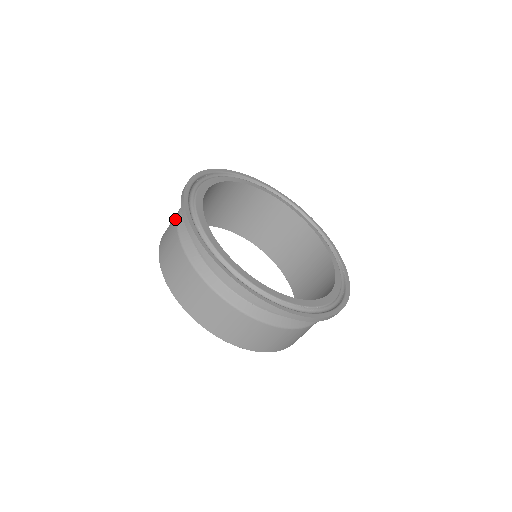
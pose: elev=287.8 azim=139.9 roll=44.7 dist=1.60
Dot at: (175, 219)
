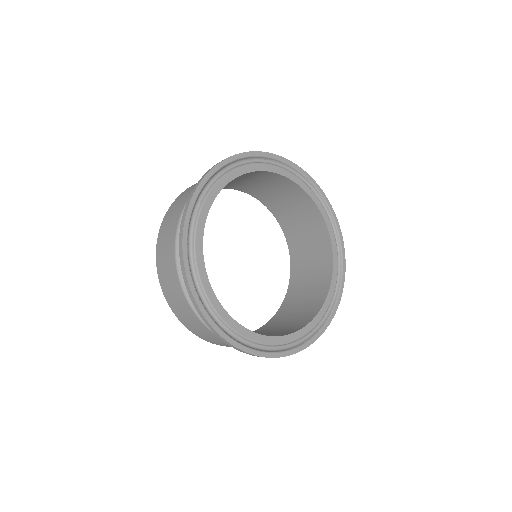
Dot at: occluded
